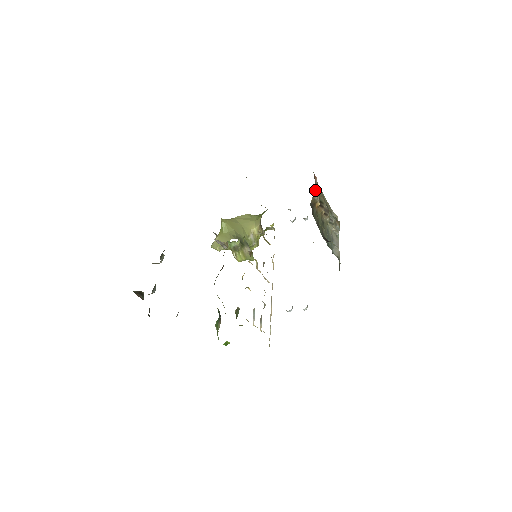
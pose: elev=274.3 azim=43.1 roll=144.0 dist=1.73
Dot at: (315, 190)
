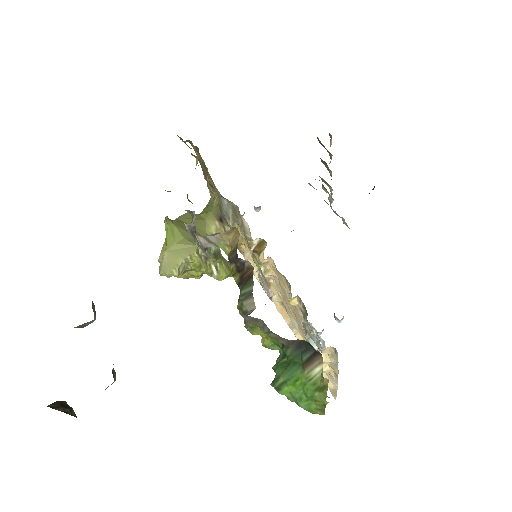
Dot at: occluded
